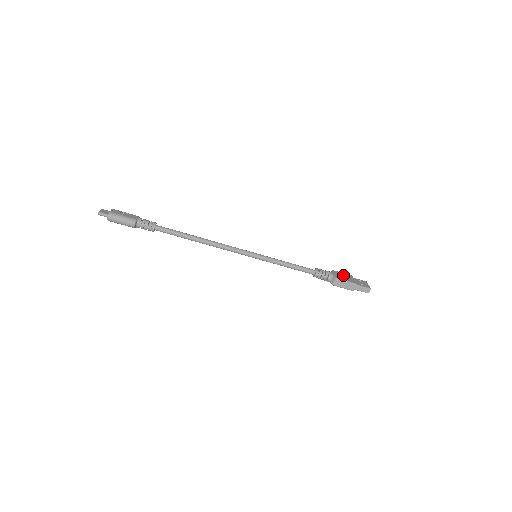
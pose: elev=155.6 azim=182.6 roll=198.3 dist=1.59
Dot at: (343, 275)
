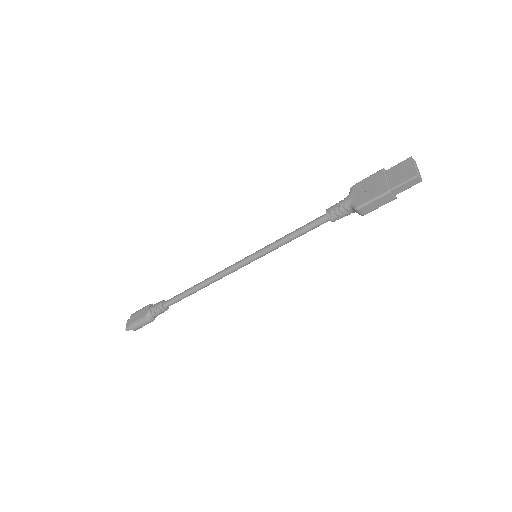
Dot at: (367, 186)
